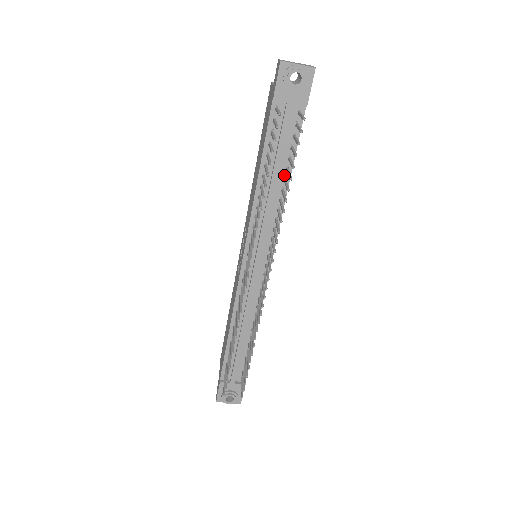
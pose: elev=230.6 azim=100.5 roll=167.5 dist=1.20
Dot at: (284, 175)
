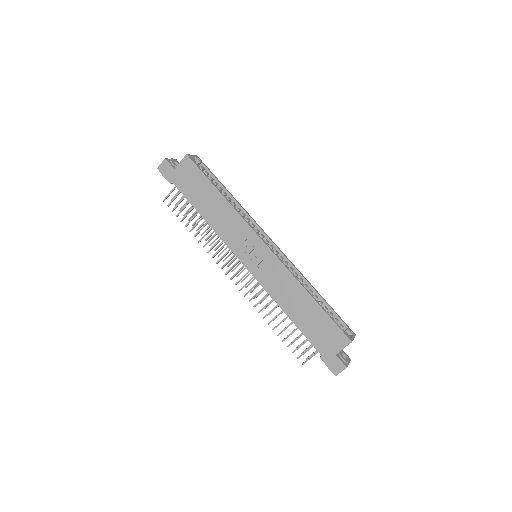
Dot at: occluded
